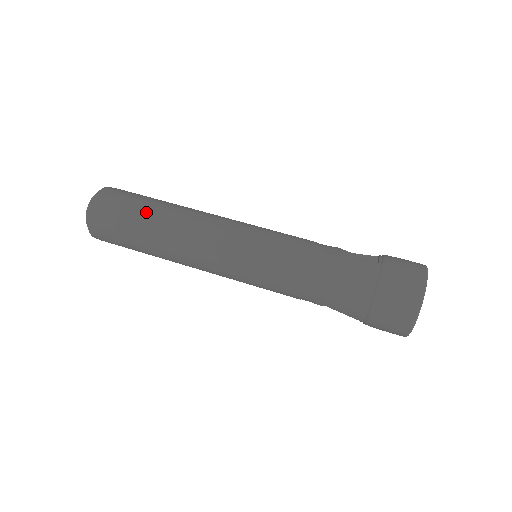
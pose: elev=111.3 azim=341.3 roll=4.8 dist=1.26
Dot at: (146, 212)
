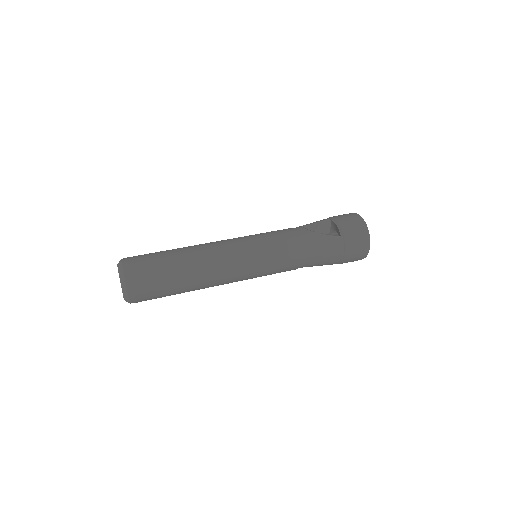
Dot at: (176, 277)
